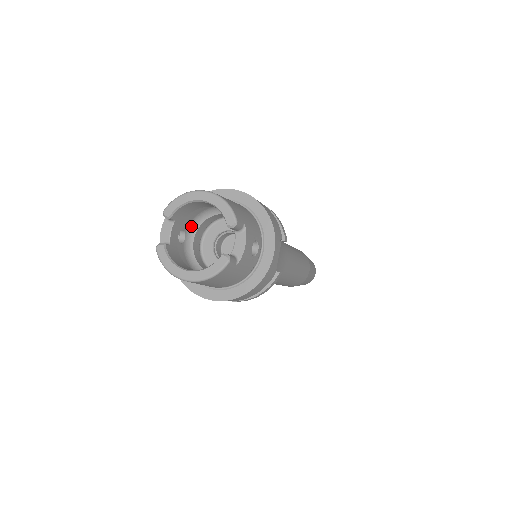
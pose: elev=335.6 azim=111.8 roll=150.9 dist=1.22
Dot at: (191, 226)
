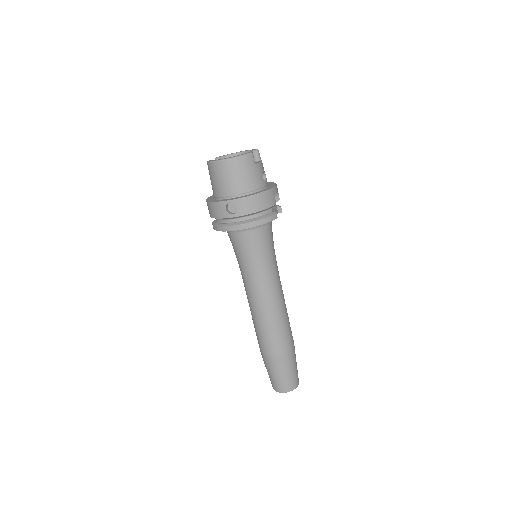
Dot at: occluded
